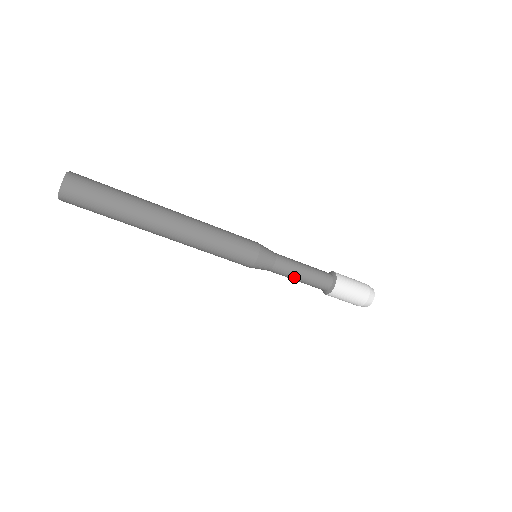
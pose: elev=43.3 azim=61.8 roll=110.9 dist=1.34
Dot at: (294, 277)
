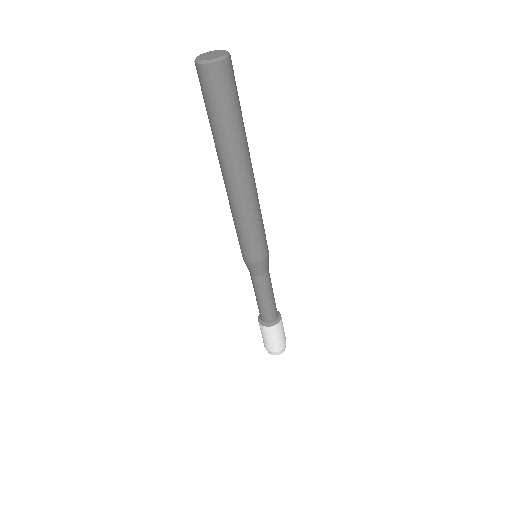
Dot at: (256, 293)
